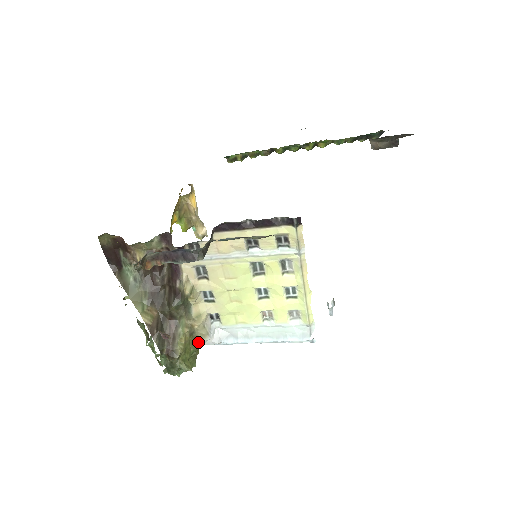
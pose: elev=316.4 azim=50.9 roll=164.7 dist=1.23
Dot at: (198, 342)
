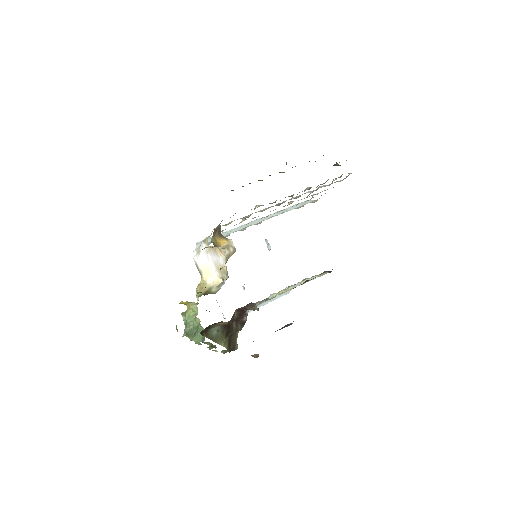
Dot at: occluded
